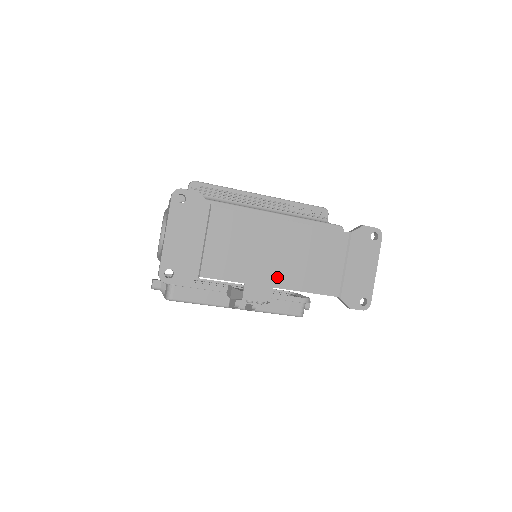
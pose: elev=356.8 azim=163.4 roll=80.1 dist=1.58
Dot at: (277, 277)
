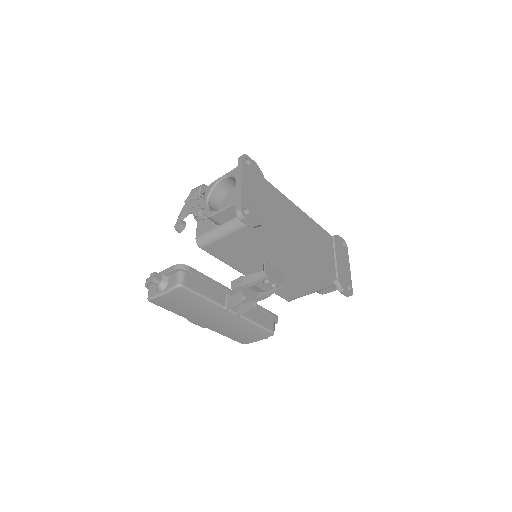
Dot at: (304, 248)
